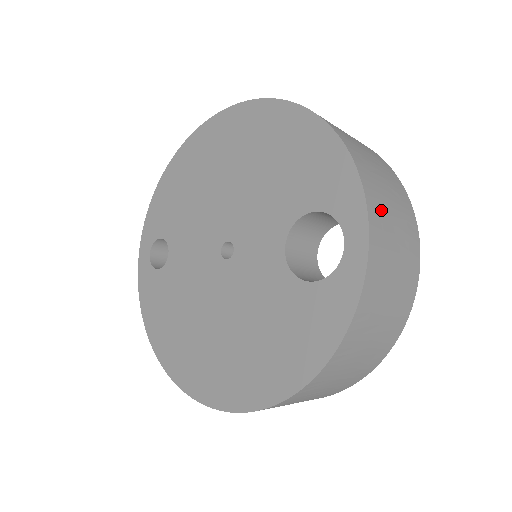
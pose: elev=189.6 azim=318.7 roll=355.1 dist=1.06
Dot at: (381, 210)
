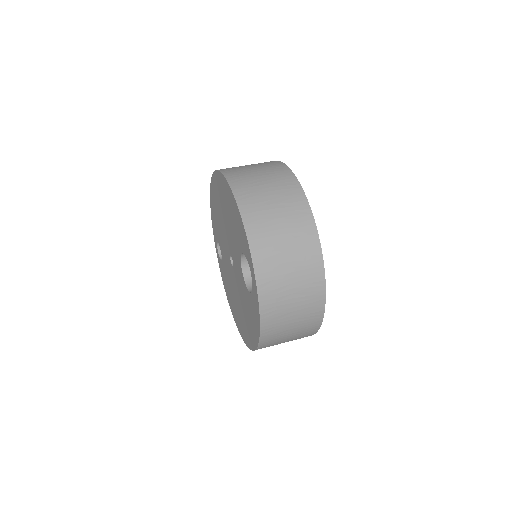
Dot at: (269, 254)
